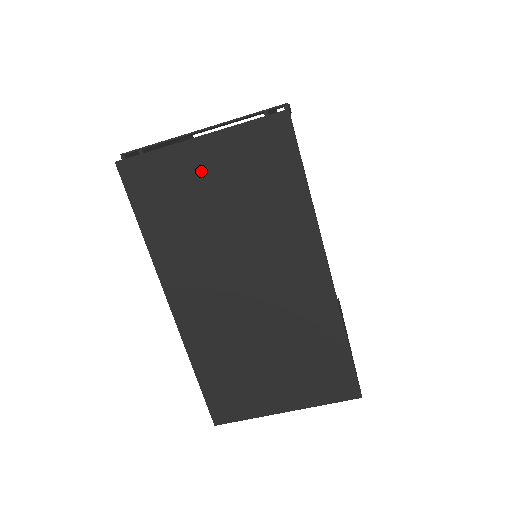
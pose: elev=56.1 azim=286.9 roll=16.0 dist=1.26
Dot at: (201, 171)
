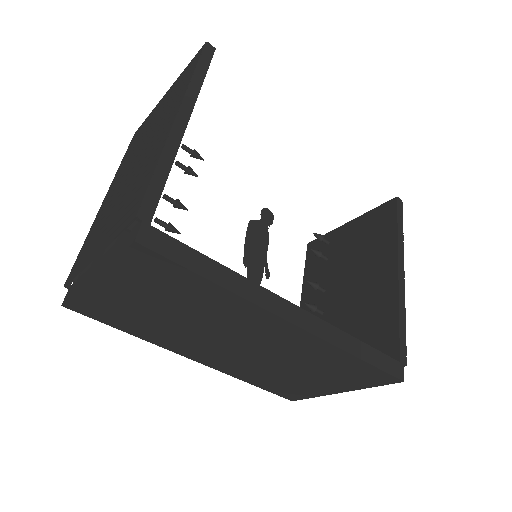
Dot at: (121, 296)
